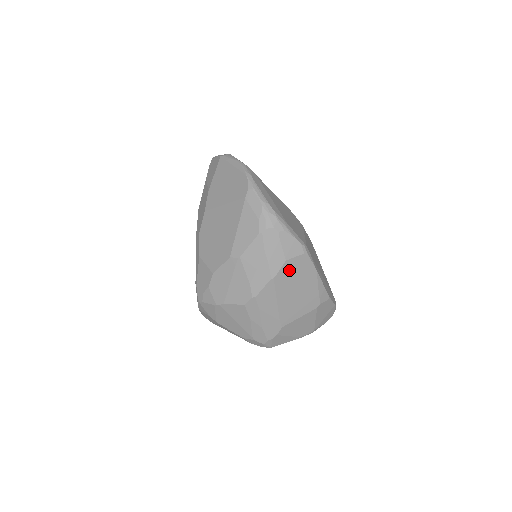
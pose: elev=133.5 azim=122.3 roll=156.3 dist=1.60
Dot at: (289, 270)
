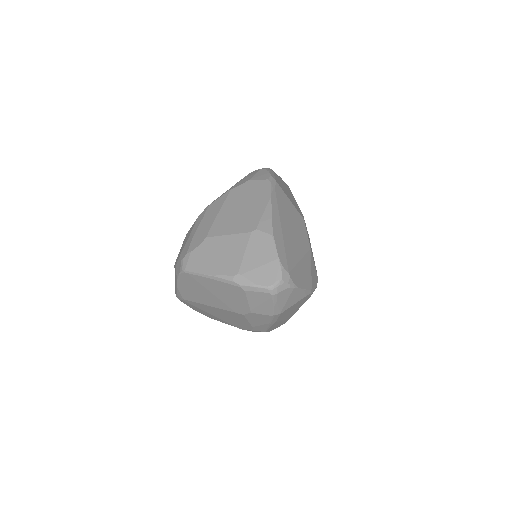
Dot at: (247, 188)
